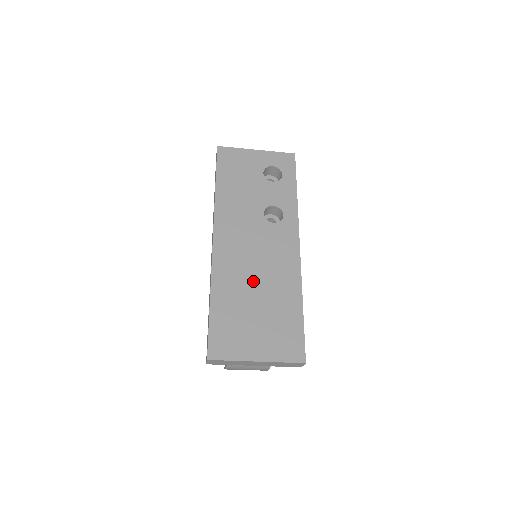
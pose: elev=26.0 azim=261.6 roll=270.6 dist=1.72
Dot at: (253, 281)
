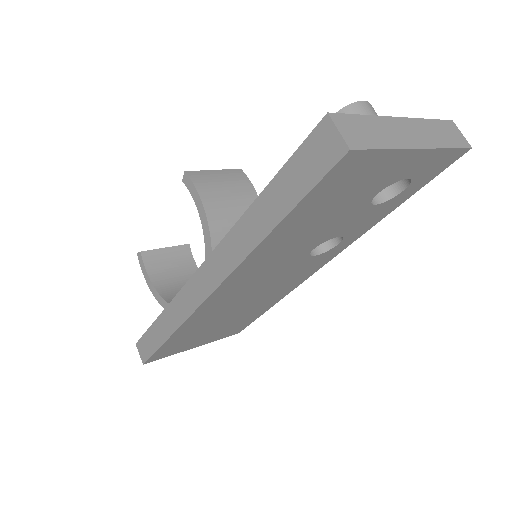
Dot at: (234, 310)
